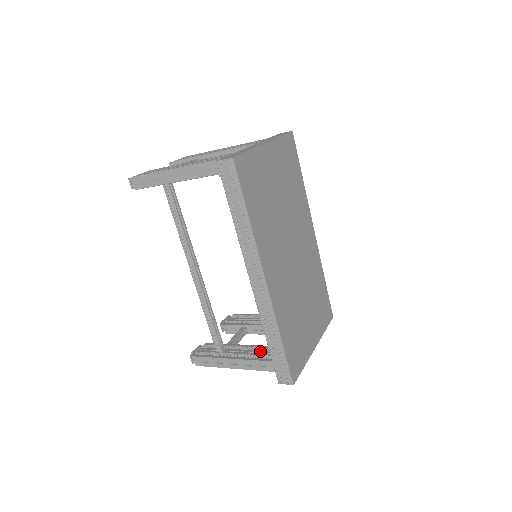
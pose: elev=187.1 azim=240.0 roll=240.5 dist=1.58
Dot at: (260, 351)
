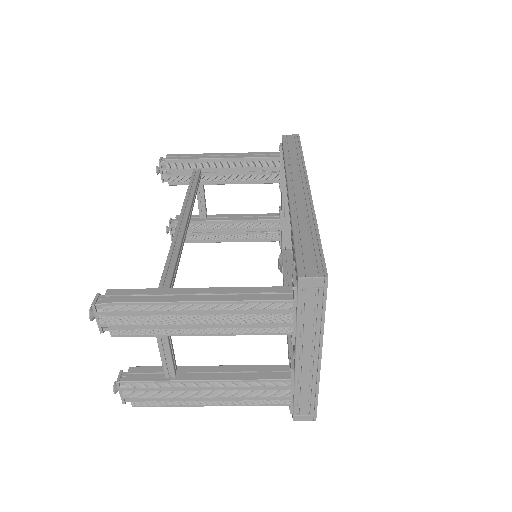
Dot at: occluded
